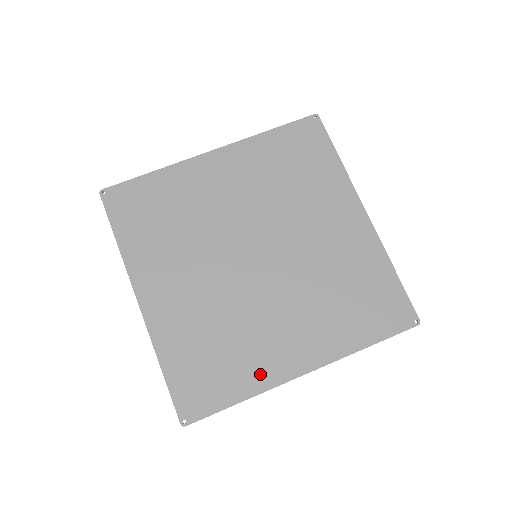
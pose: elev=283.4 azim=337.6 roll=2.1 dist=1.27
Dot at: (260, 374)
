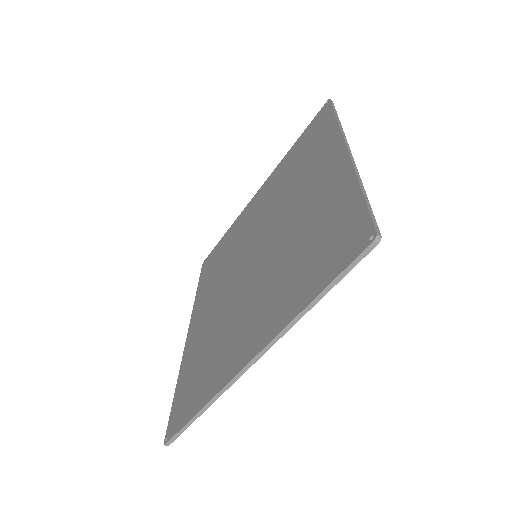
Dot at: (219, 375)
